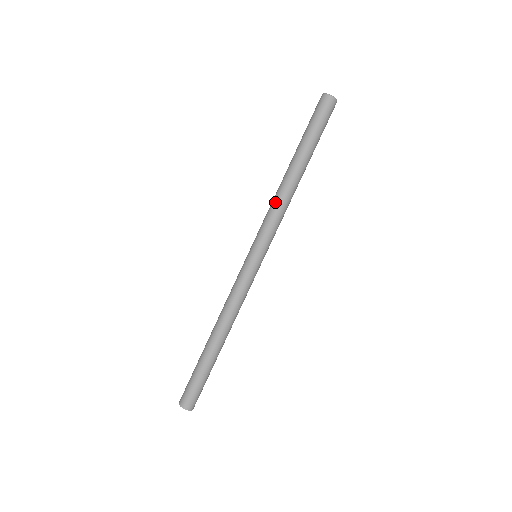
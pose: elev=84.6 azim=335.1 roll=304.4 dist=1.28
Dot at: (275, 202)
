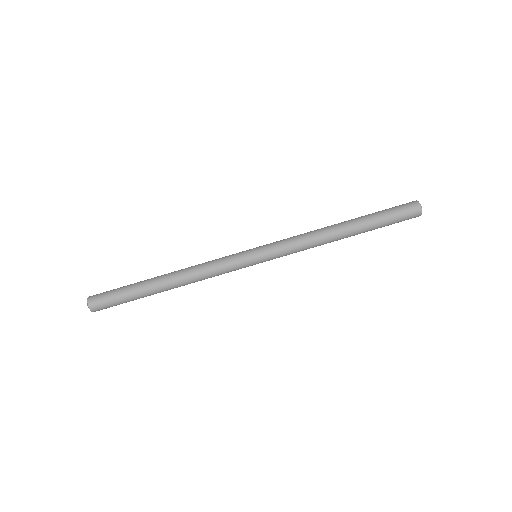
Dot at: (308, 232)
